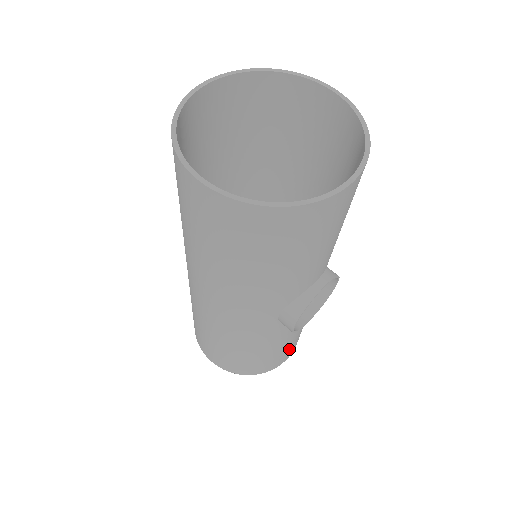
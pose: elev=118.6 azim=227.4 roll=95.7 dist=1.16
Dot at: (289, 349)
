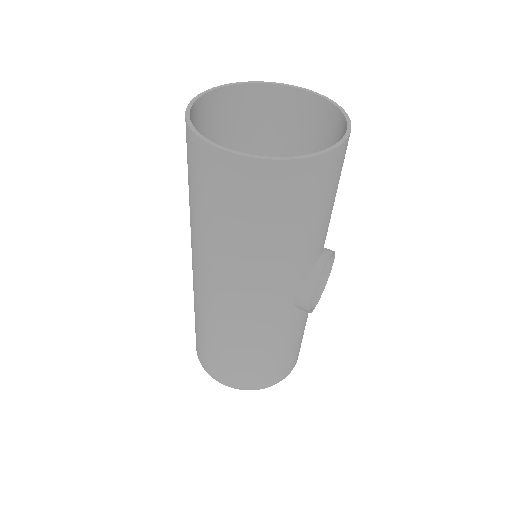
Dot at: (297, 350)
